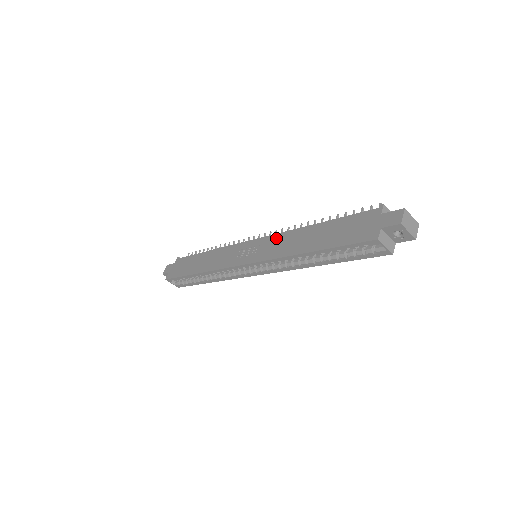
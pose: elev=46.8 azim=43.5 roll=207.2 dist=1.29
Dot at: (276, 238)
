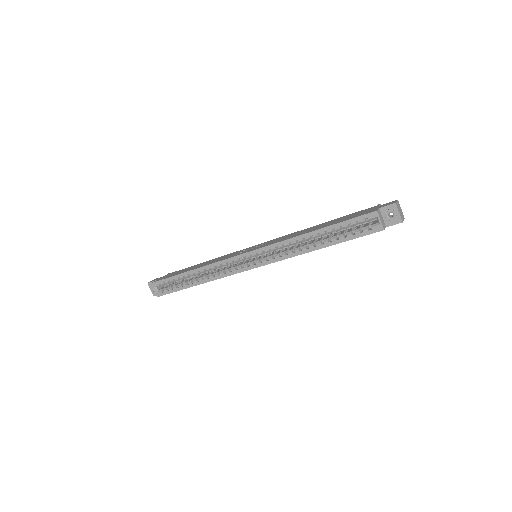
Dot at: (282, 237)
